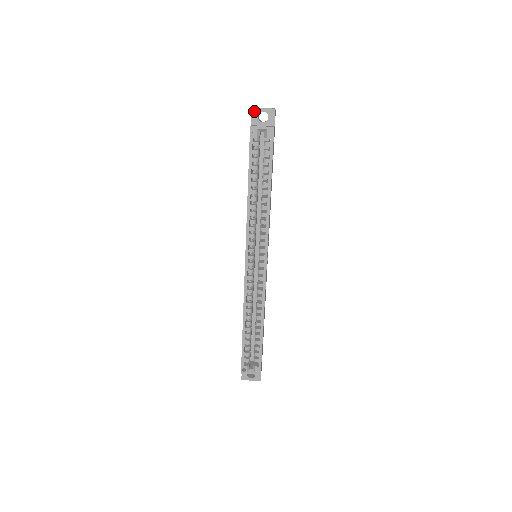
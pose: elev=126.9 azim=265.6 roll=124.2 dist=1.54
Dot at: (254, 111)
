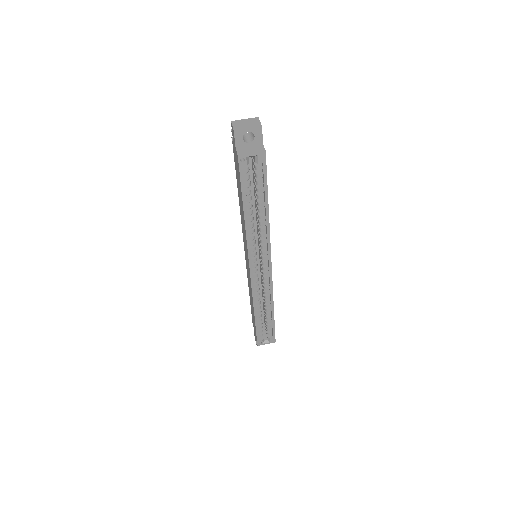
Dot at: (237, 133)
